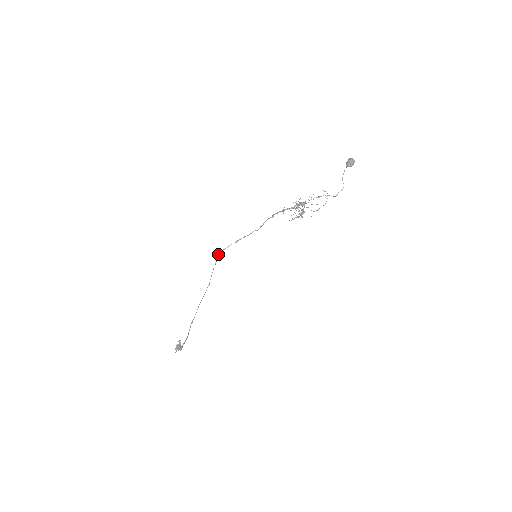
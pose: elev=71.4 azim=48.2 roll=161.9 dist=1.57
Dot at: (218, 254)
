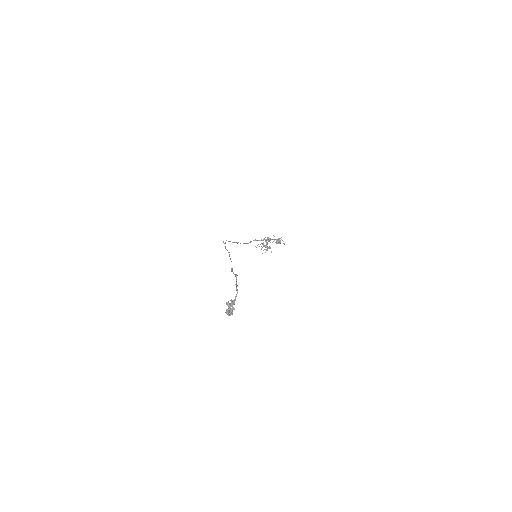
Dot at: (223, 241)
